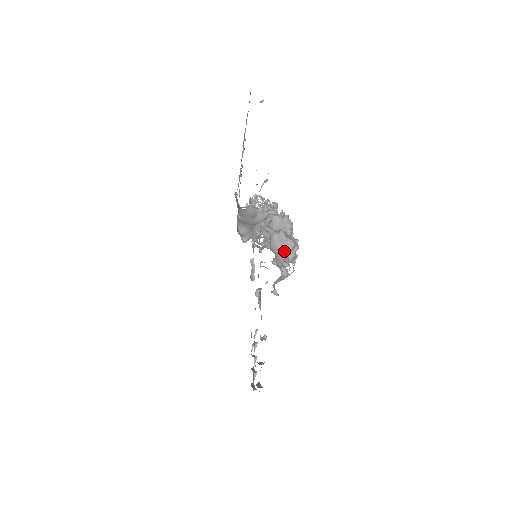
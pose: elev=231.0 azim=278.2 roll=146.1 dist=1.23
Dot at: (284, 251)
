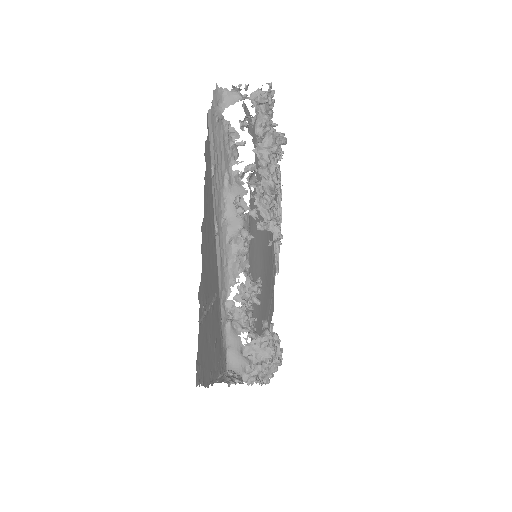
Dot at: occluded
